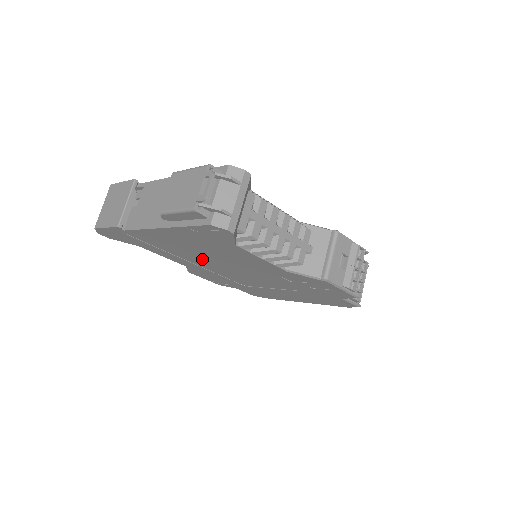
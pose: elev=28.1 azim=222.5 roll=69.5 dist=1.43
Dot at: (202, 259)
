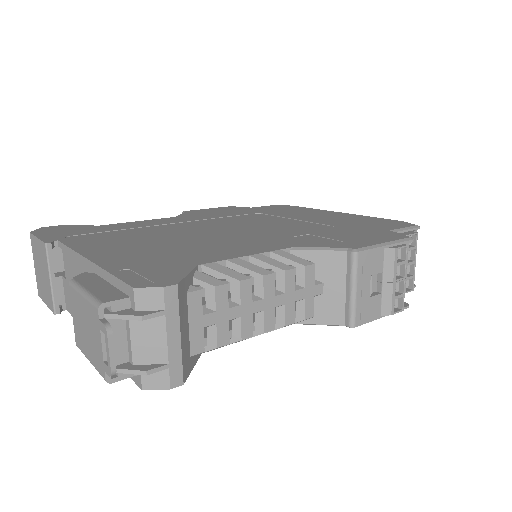
Dot at: occluded
